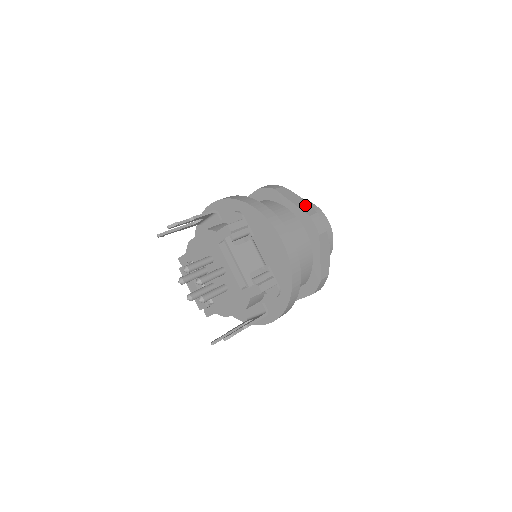
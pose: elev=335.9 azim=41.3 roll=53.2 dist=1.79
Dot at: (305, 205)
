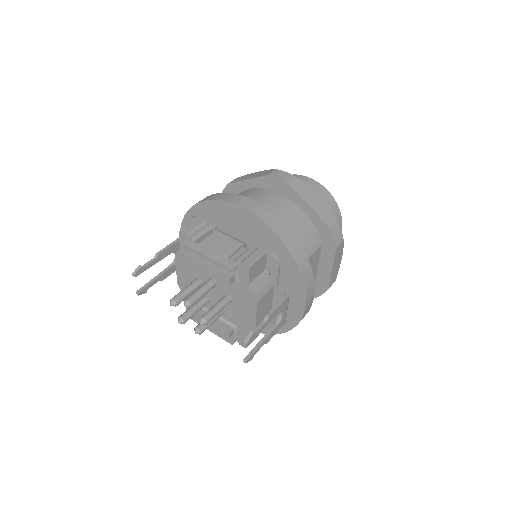
Dot at: (262, 173)
